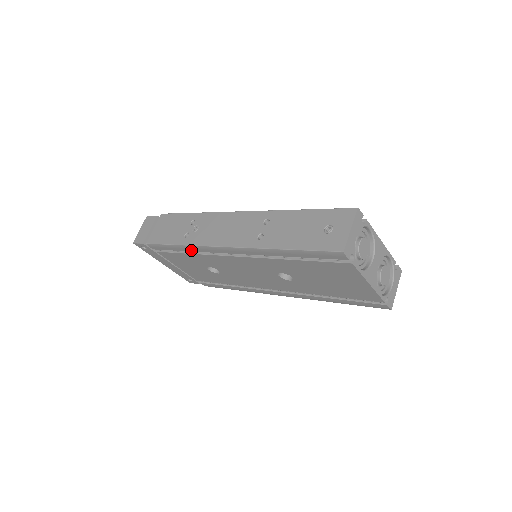
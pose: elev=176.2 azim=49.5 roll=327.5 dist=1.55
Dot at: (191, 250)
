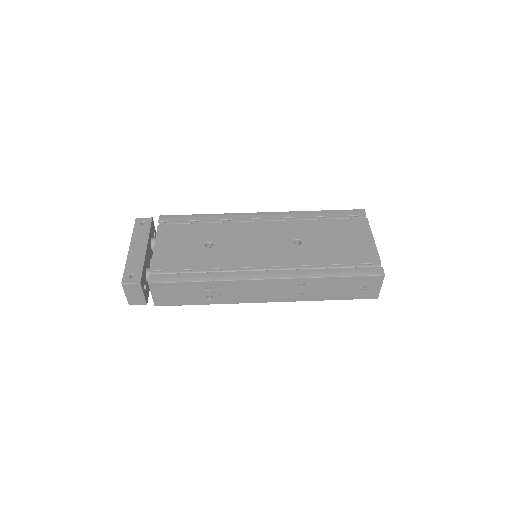
Dot at: occluded
